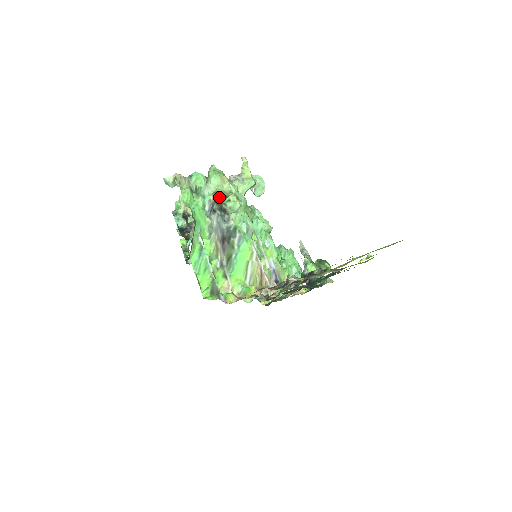
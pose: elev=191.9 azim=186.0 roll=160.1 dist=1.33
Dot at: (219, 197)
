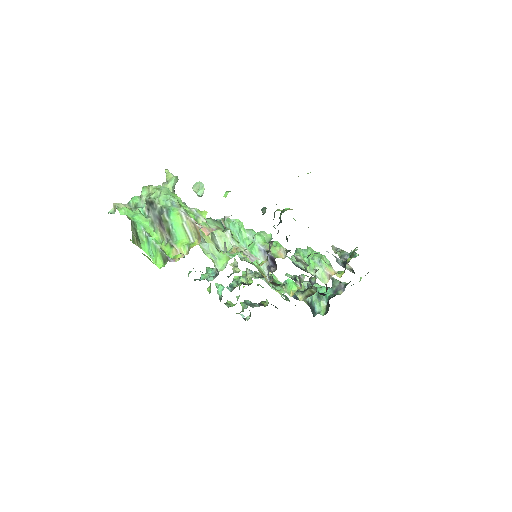
Dot at: (147, 198)
